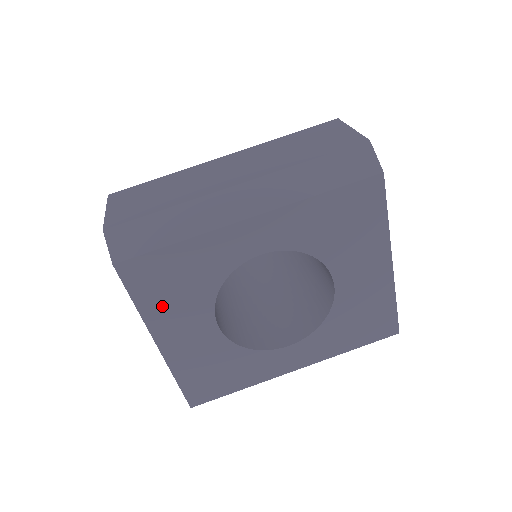
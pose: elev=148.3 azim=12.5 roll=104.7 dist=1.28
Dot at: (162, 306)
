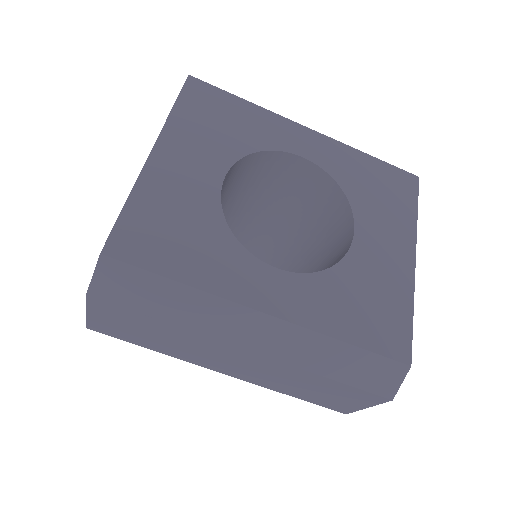
Dot at: (192, 126)
